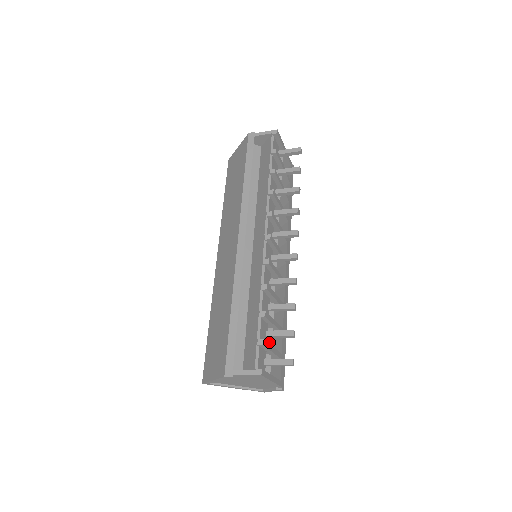
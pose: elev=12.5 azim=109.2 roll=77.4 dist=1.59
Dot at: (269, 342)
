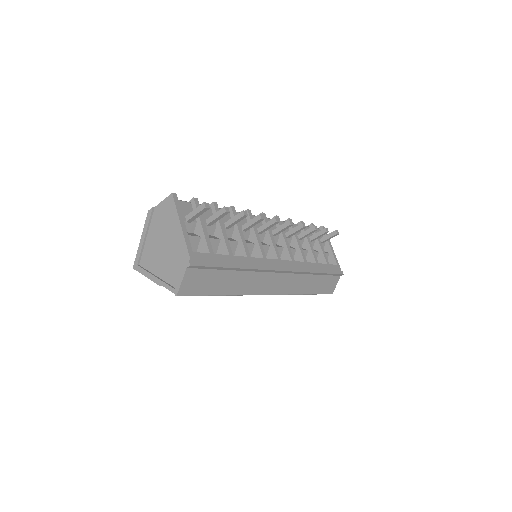
Dot at: occluded
